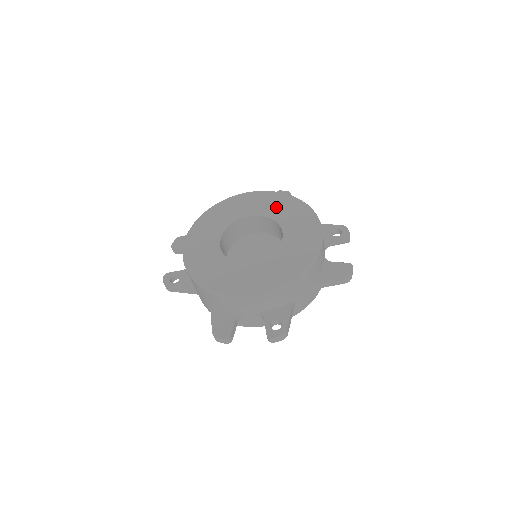
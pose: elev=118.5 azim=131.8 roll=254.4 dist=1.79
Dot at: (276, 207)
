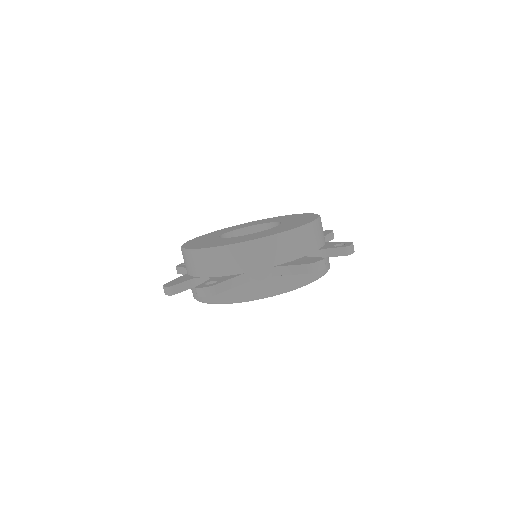
Dot at: (237, 227)
